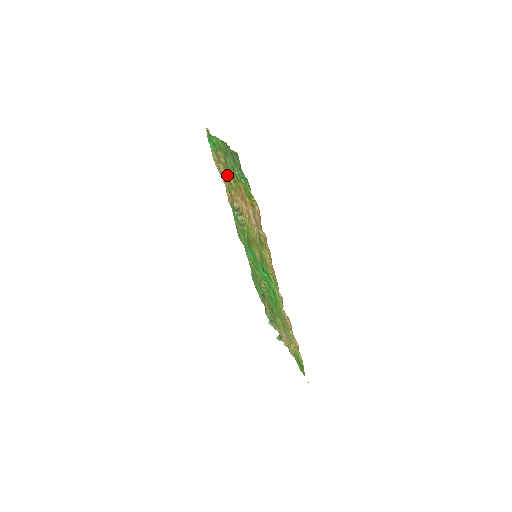
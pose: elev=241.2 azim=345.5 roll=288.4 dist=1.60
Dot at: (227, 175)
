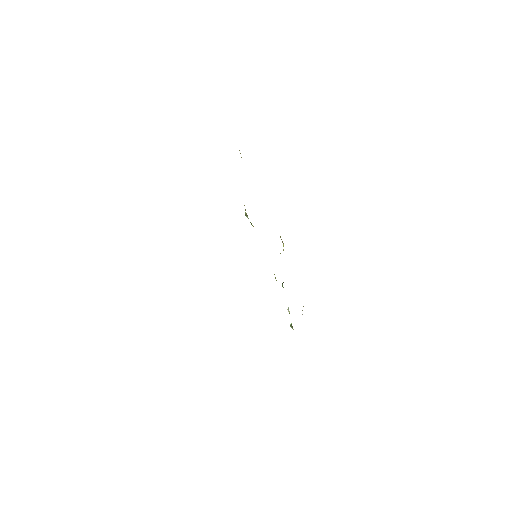
Dot at: occluded
